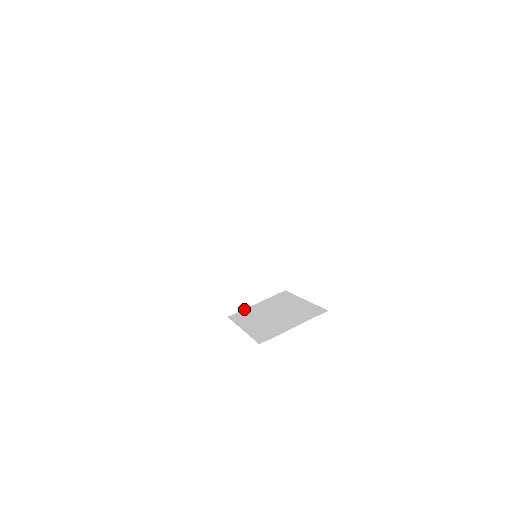
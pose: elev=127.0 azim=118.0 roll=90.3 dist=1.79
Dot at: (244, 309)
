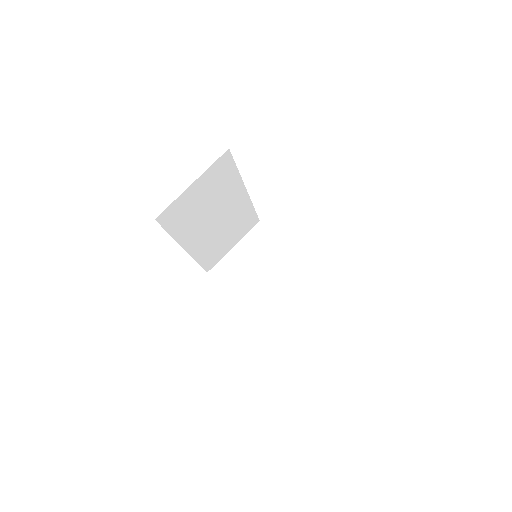
Dot at: (222, 258)
